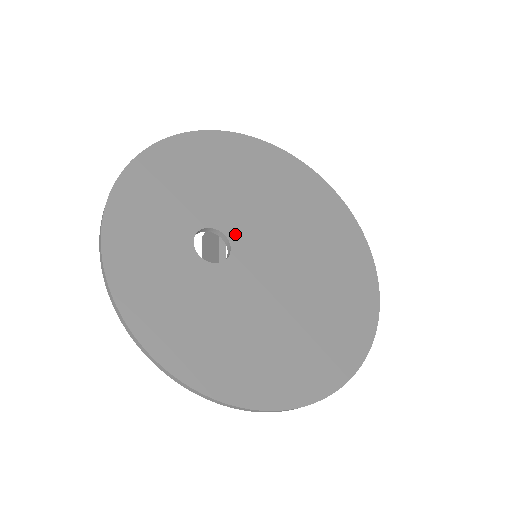
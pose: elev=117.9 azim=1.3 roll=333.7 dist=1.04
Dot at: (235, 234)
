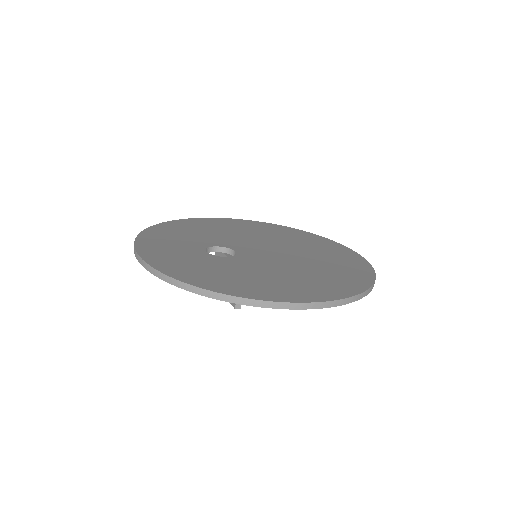
Dot at: (233, 247)
